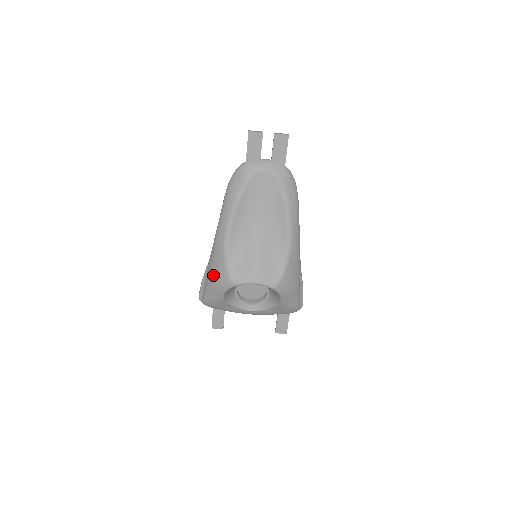
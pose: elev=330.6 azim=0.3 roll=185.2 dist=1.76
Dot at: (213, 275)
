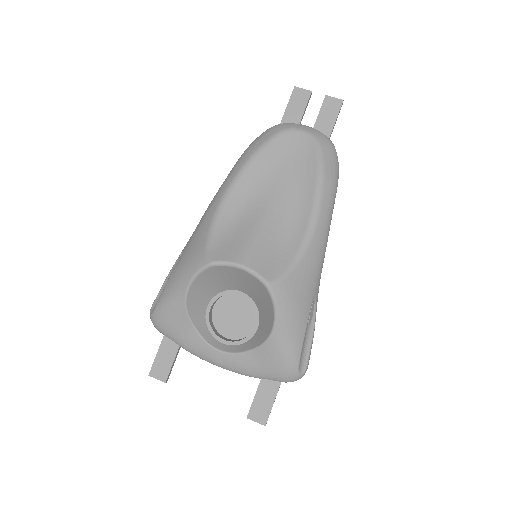
Dot at: (184, 256)
